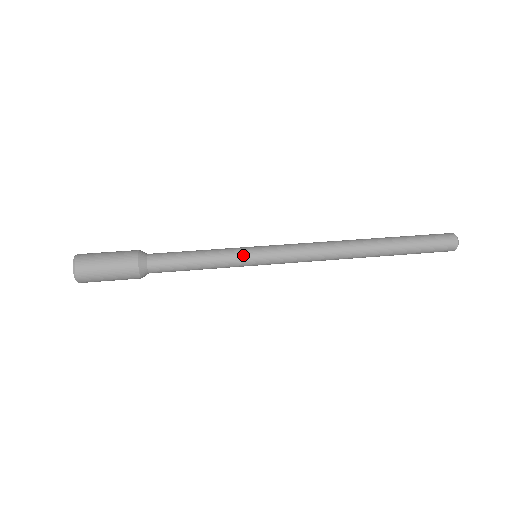
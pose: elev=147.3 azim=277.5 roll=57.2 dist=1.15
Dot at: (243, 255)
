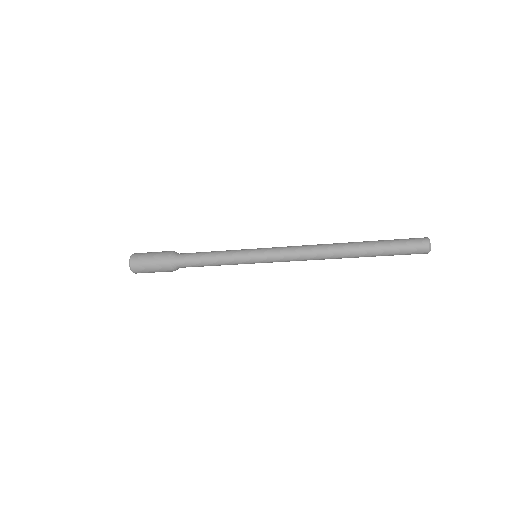
Dot at: (244, 251)
